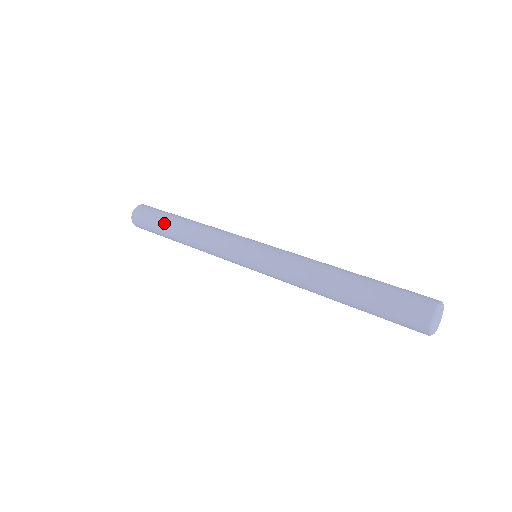
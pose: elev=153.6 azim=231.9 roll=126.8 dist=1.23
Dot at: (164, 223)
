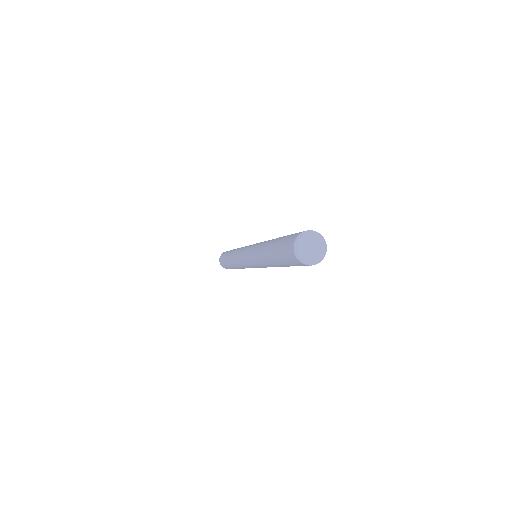
Dot at: (227, 254)
